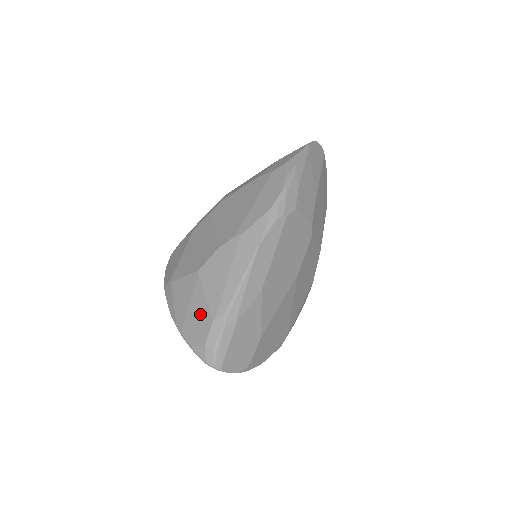
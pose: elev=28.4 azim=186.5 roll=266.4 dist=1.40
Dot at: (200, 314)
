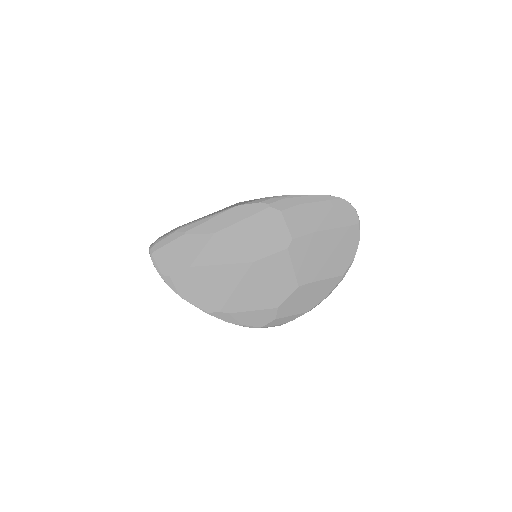
Dot at: occluded
